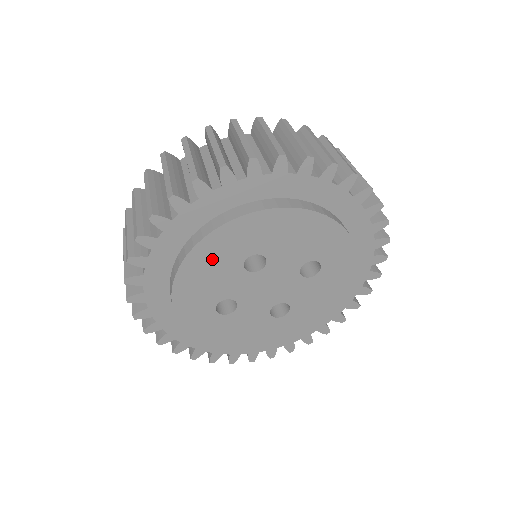
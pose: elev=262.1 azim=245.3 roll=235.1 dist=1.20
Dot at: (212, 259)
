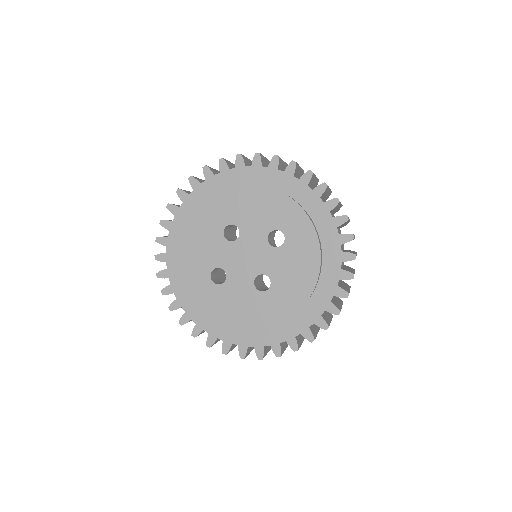
Dot at: (201, 229)
